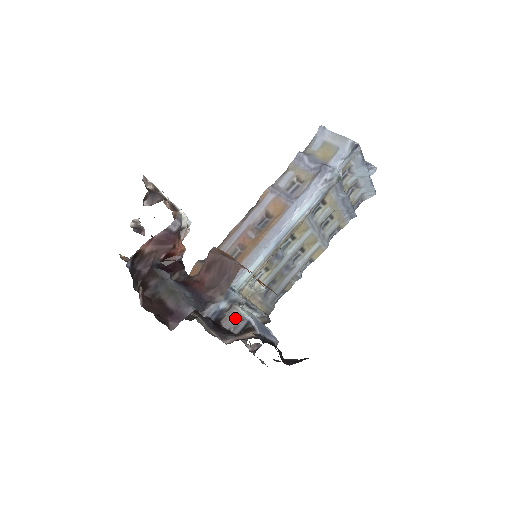
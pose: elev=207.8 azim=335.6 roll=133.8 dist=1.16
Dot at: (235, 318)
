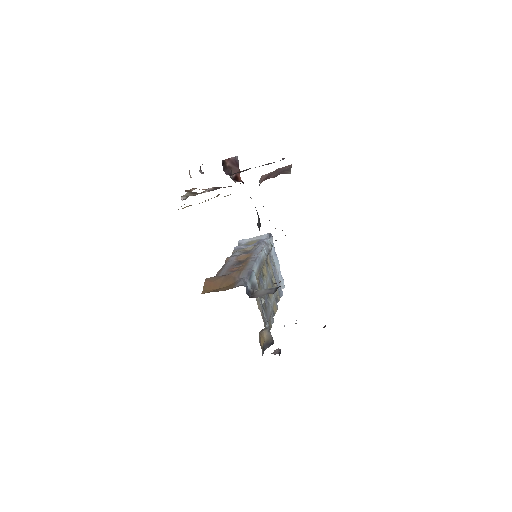
Dot at: (263, 292)
